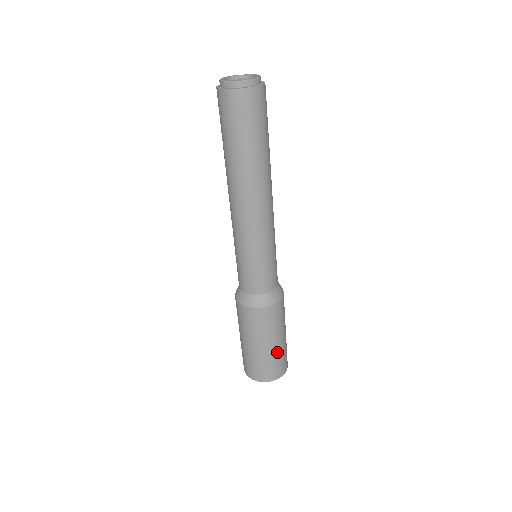
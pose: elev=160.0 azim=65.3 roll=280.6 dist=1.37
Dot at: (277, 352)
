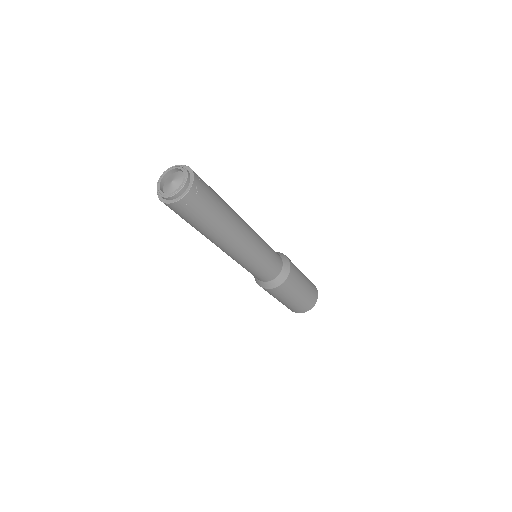
Dot at: (298, 302)
